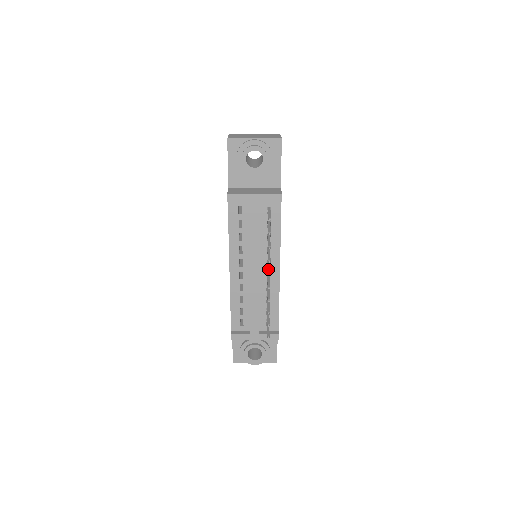
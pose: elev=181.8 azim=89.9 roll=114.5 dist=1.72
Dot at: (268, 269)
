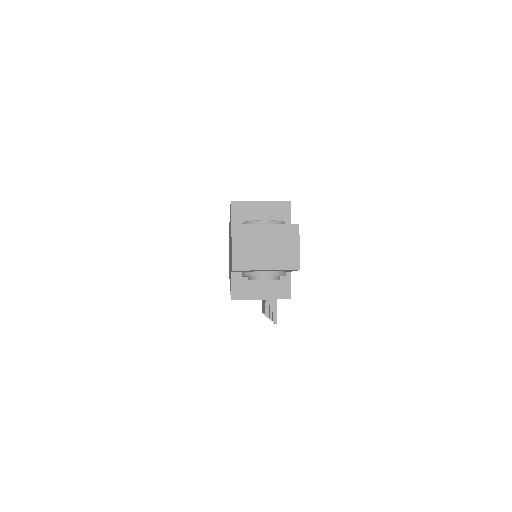
Dot at: occluded
